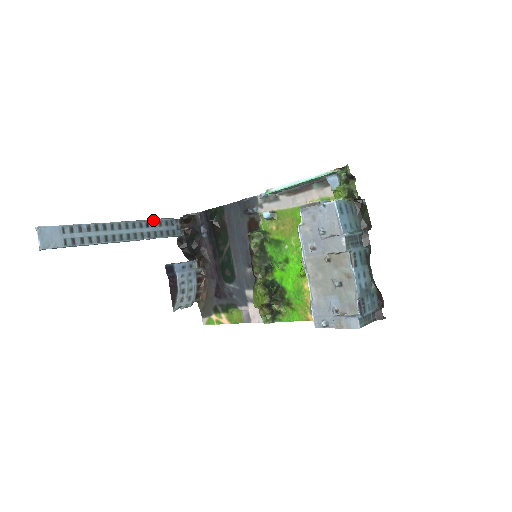
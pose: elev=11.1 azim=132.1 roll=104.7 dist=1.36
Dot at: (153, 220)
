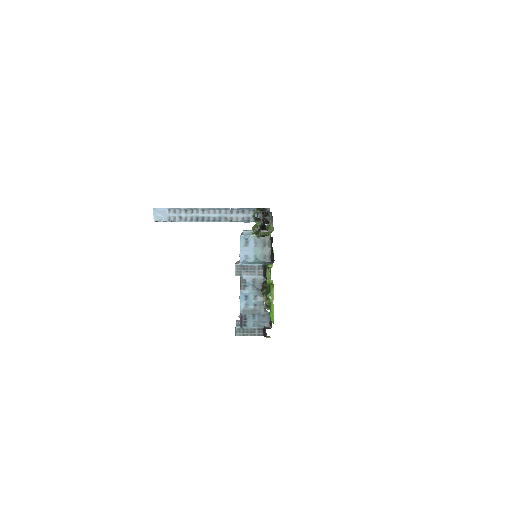
Dot at: (237, 209)
